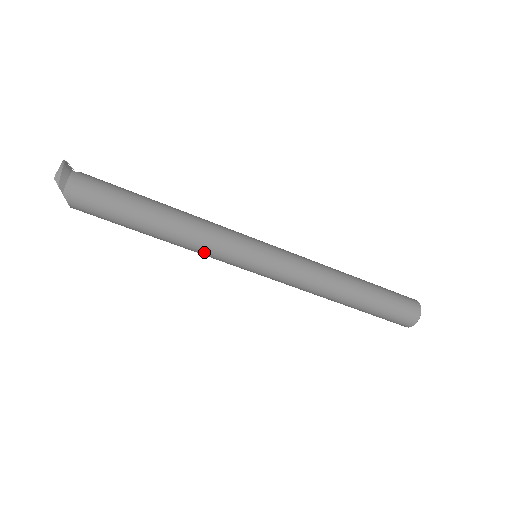
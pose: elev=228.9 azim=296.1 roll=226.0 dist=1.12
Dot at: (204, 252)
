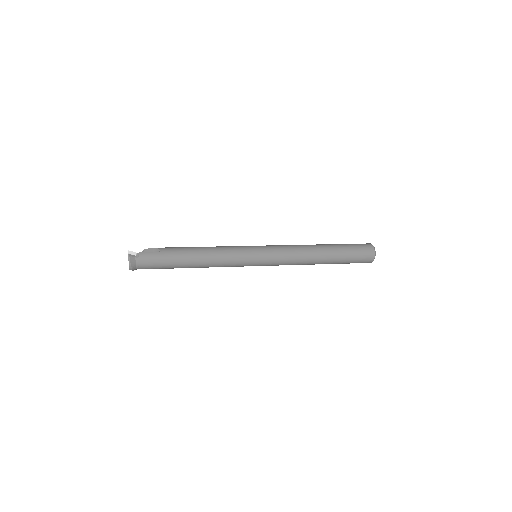
Dot at: occluded
